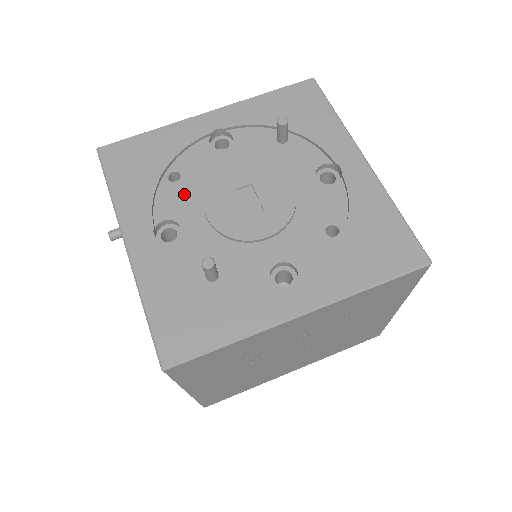
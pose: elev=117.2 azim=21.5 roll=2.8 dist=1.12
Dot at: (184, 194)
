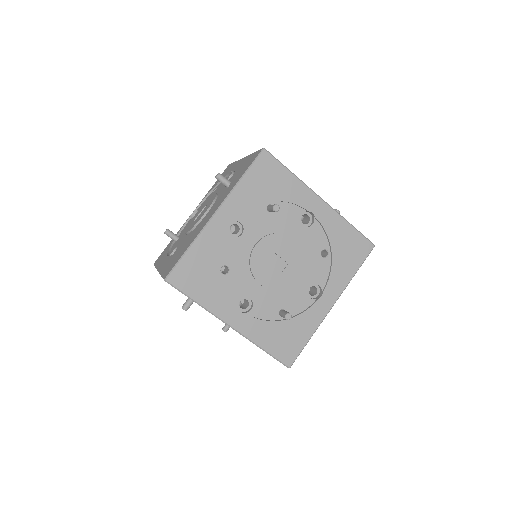
Dot at: (239, 278)
